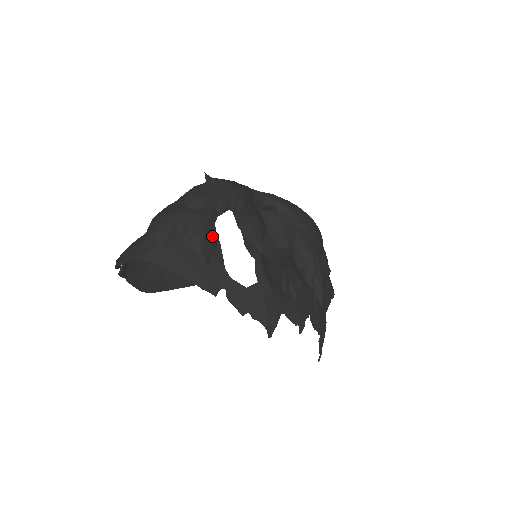
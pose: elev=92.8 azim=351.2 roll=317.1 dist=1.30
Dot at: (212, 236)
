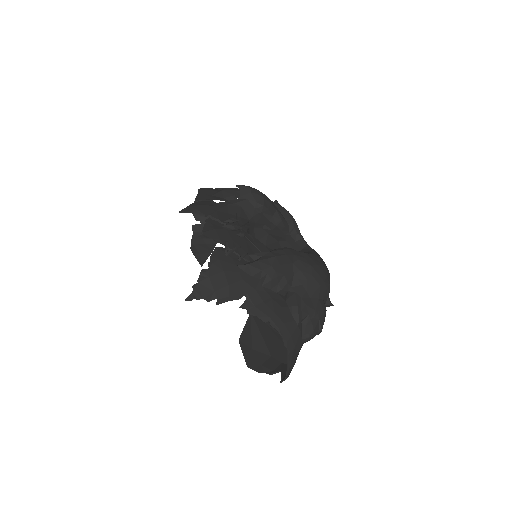
Dot at: (235, 195)
